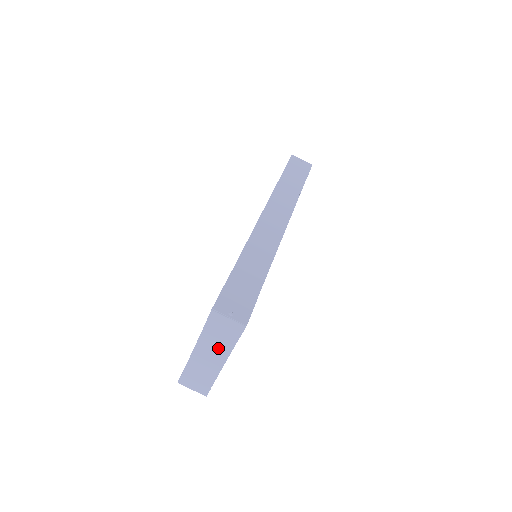
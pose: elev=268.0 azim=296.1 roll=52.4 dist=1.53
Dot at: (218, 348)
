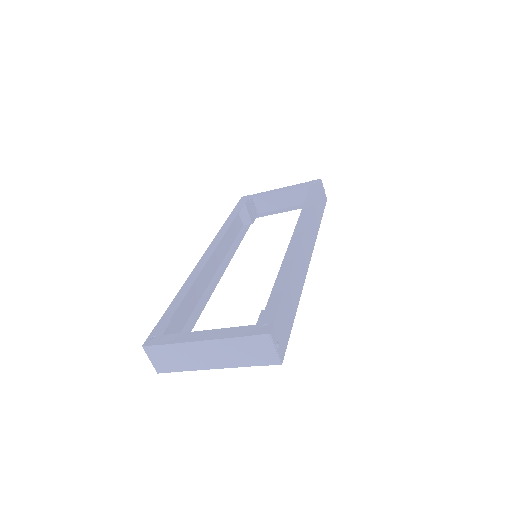
Dot at: (230, 357)
